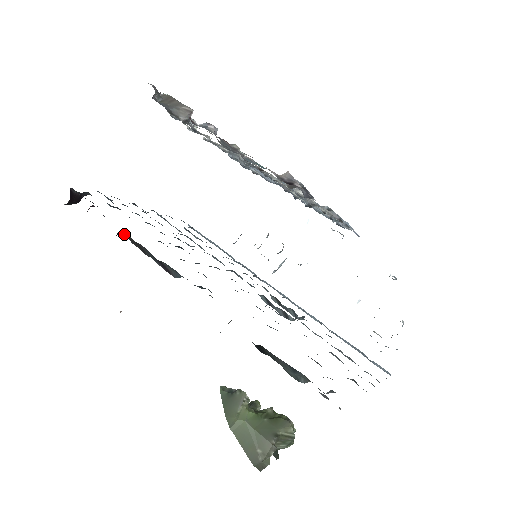
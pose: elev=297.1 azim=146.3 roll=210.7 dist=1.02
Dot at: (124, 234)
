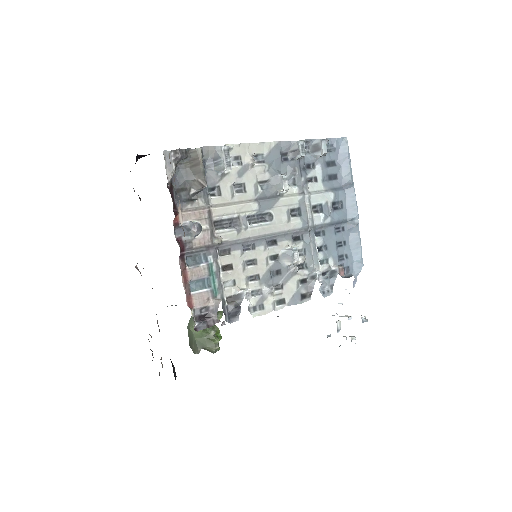
Dot at: occluded
